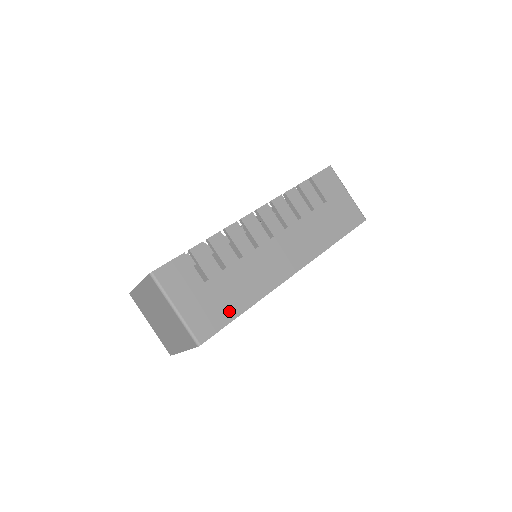
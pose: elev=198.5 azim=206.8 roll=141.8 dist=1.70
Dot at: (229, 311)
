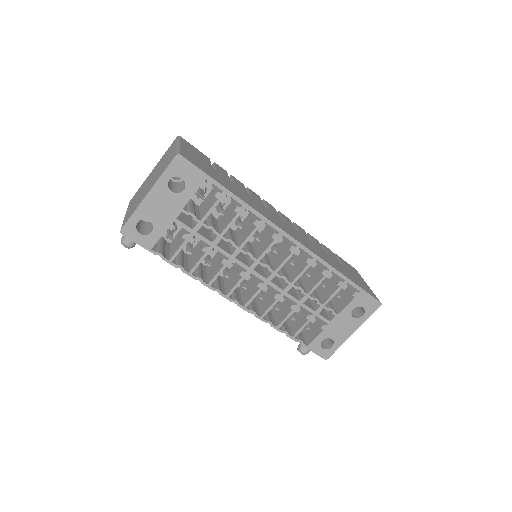
Dot at: (219, 180)
